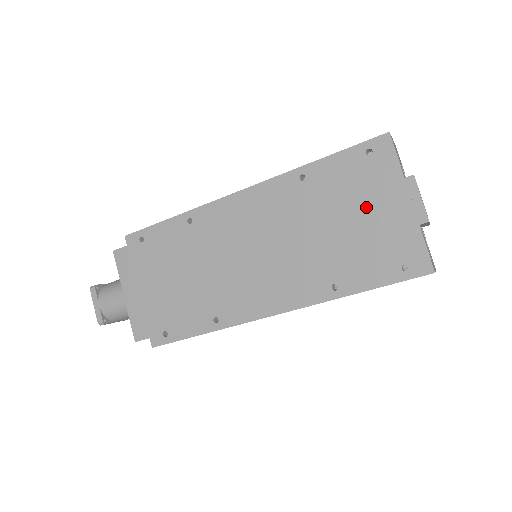
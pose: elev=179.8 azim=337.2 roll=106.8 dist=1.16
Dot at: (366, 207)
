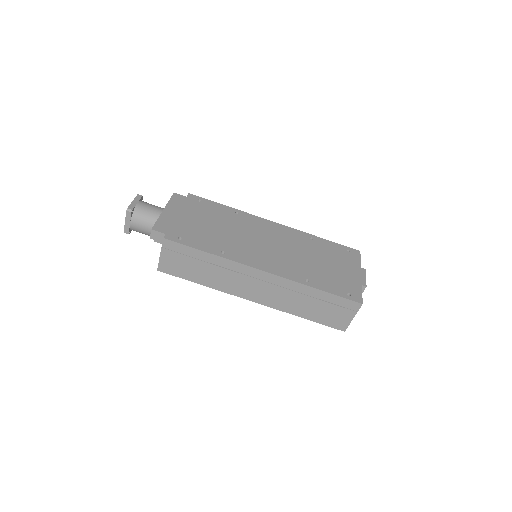
Dot at: (339, 265)
